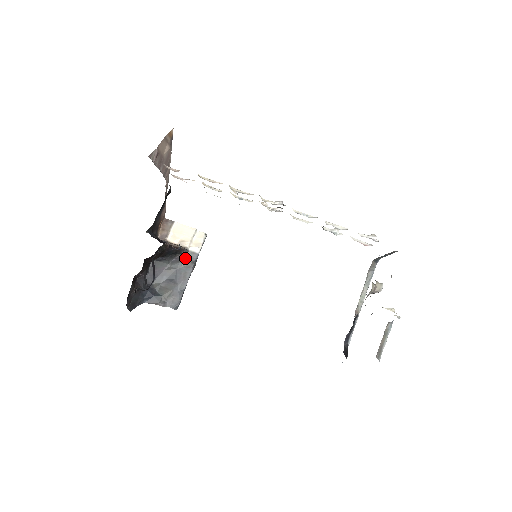
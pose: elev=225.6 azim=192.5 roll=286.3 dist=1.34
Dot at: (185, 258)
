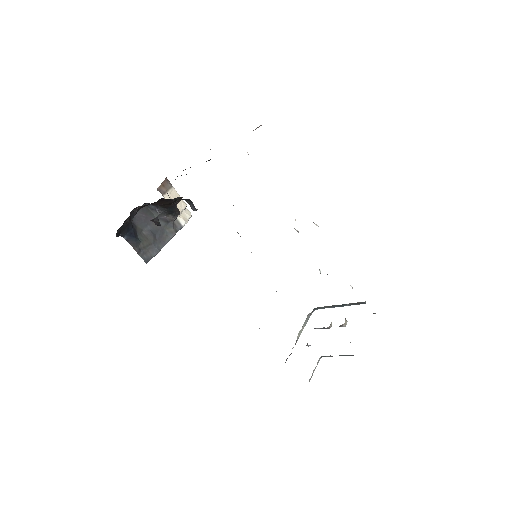
Dot at: (172, 223)
